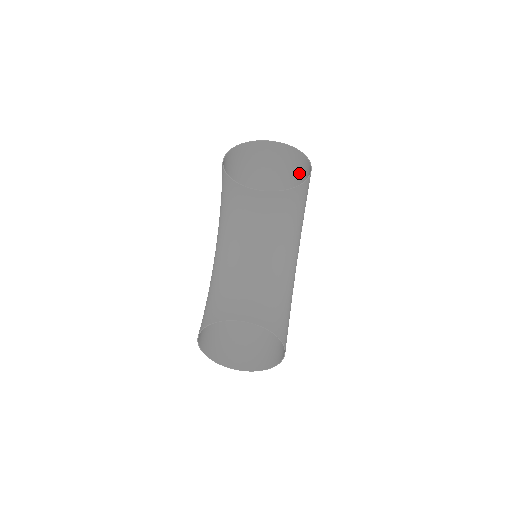
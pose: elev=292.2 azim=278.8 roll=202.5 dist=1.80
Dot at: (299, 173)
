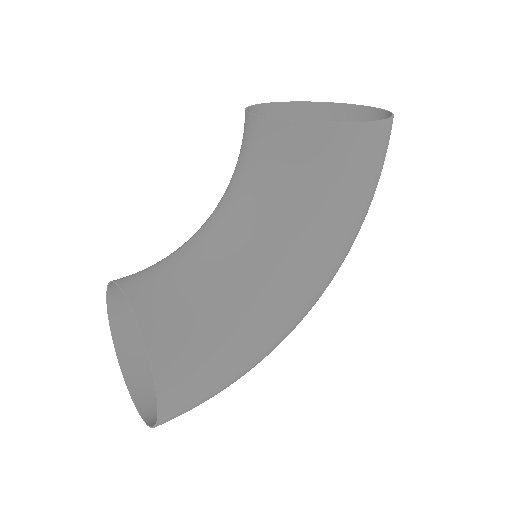
Dot at: occluded
